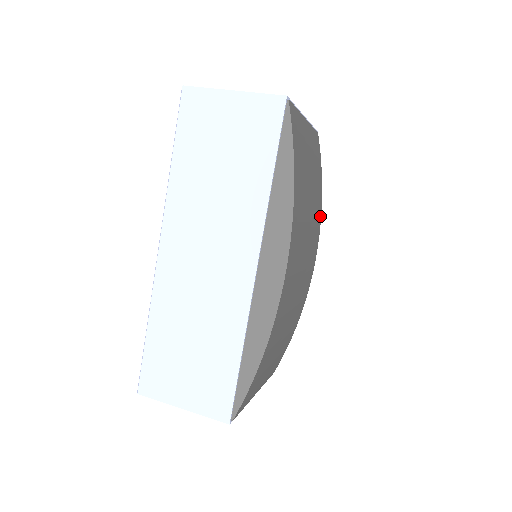
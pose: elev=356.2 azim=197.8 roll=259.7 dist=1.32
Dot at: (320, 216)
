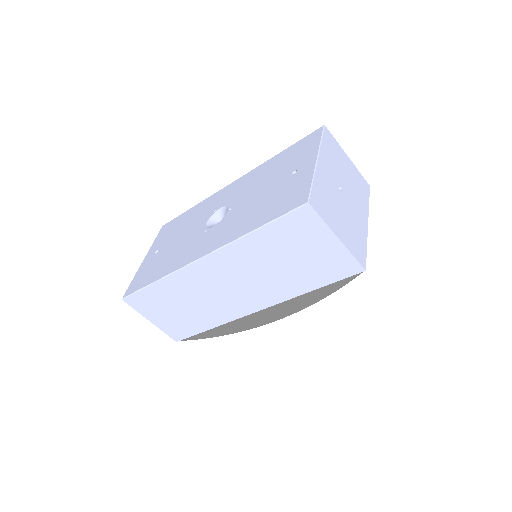
Dot at: occluded
